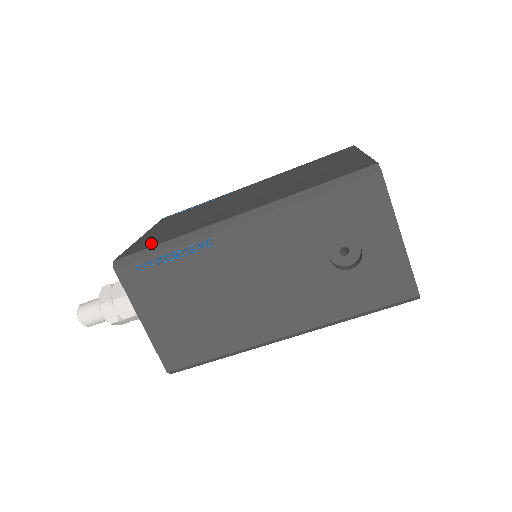
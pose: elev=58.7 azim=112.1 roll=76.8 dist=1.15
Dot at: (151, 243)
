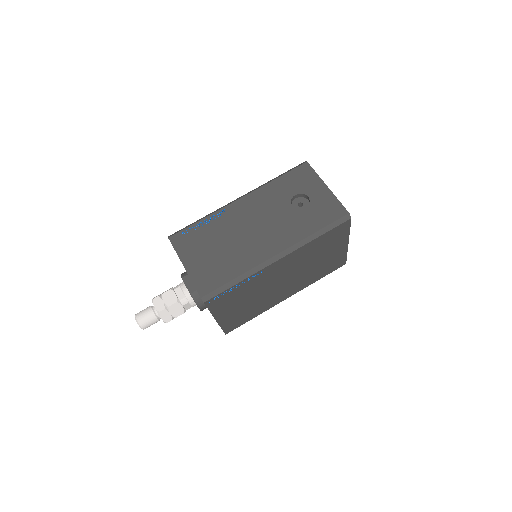
Dot at: occluded
